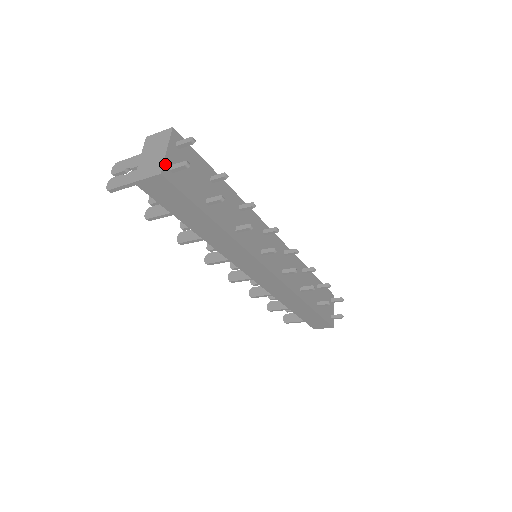
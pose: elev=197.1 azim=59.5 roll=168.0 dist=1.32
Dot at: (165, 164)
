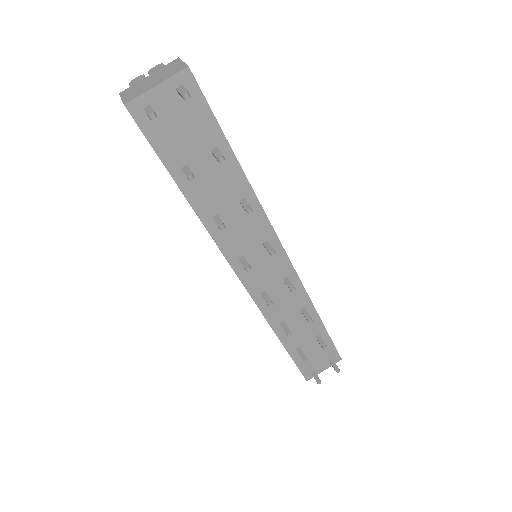
Dot at: (141, 99)
